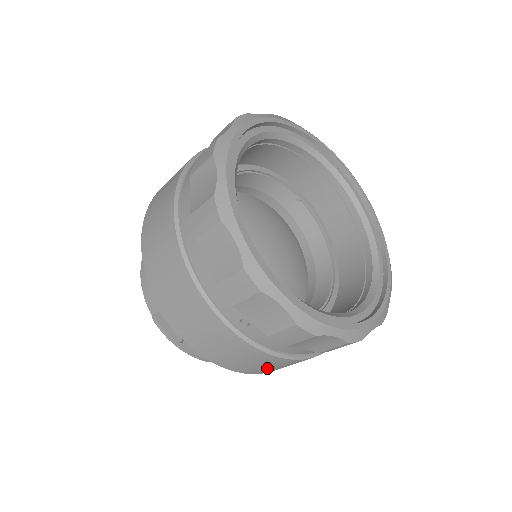
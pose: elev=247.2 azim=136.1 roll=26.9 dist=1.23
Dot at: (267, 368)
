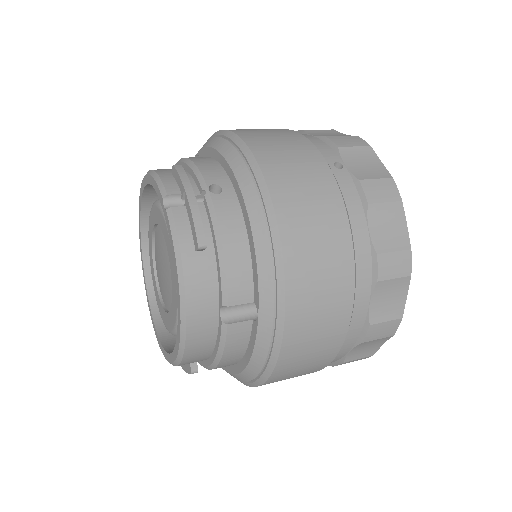
Dot at: (312, 247)
